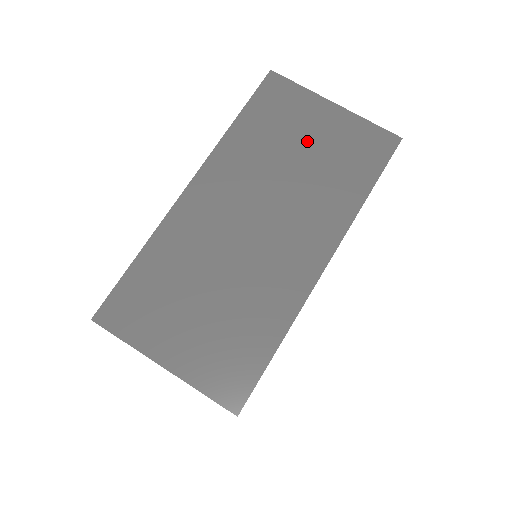
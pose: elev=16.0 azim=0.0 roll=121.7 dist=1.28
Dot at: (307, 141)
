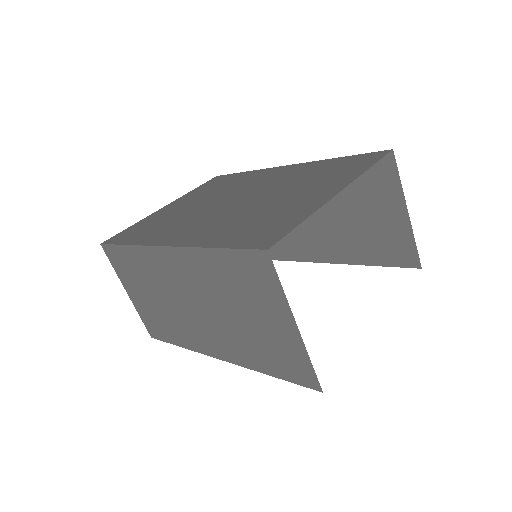
Dot at: (254, 316)
